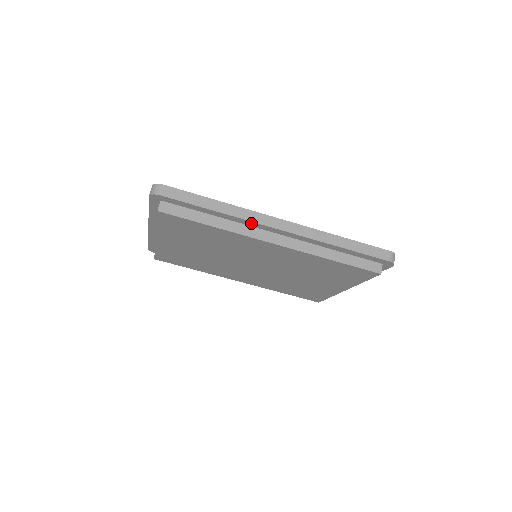
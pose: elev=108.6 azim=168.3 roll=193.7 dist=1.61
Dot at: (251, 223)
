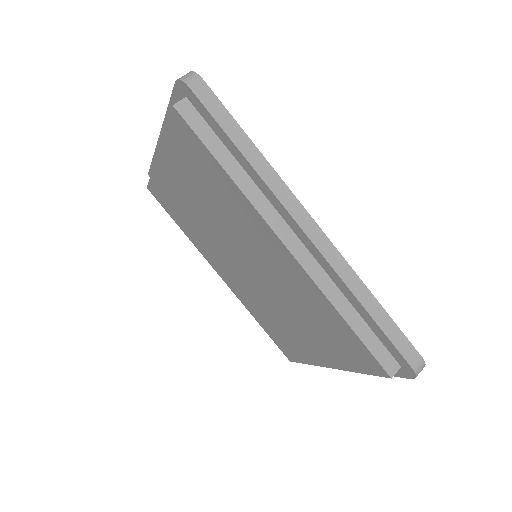
Dot at: (276, 201)
